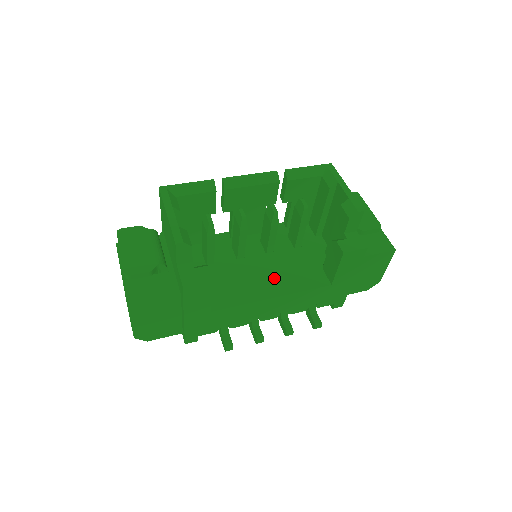
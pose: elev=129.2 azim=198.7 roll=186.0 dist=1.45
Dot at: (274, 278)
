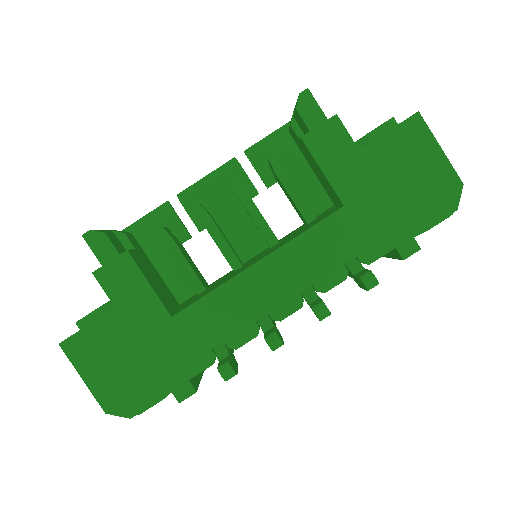
Dot at: (268, 252)
